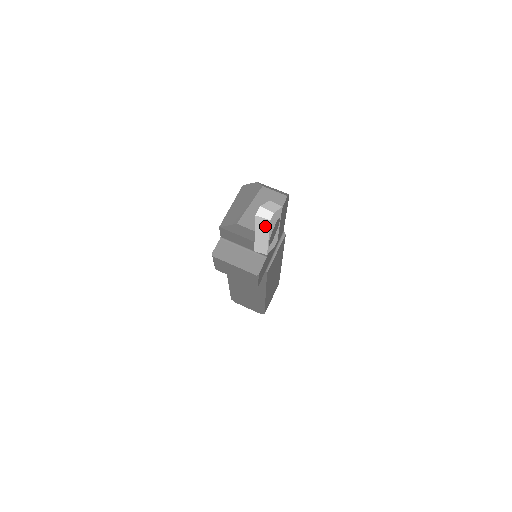
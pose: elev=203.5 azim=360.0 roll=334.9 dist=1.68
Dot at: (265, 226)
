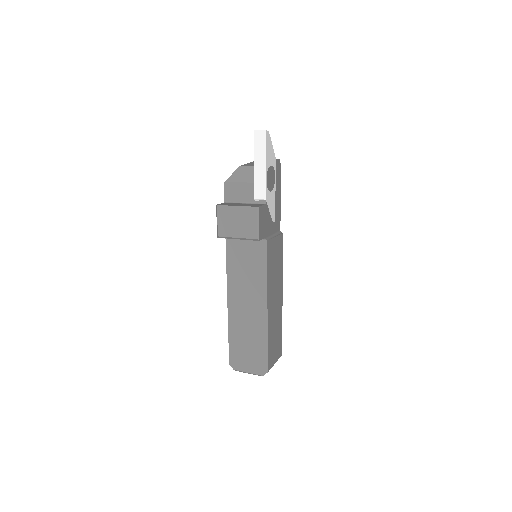
Dot at: (262, 144)
